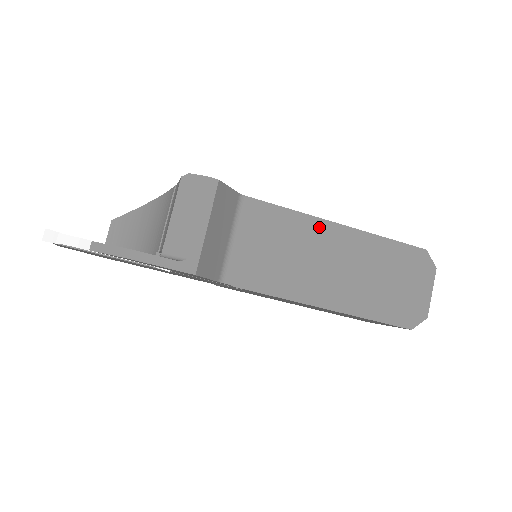
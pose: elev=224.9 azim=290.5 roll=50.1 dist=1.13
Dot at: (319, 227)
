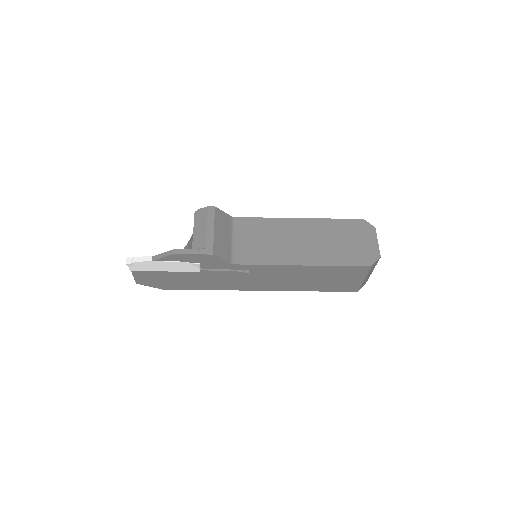
Dot at: (286, 223)
